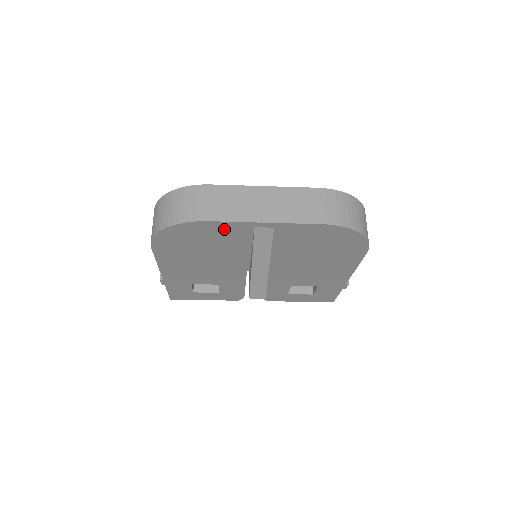
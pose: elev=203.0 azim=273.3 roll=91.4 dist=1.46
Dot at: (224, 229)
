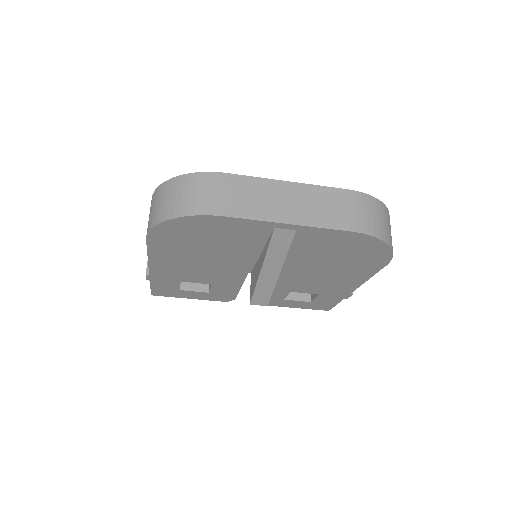
Dot at: (239, 227)
